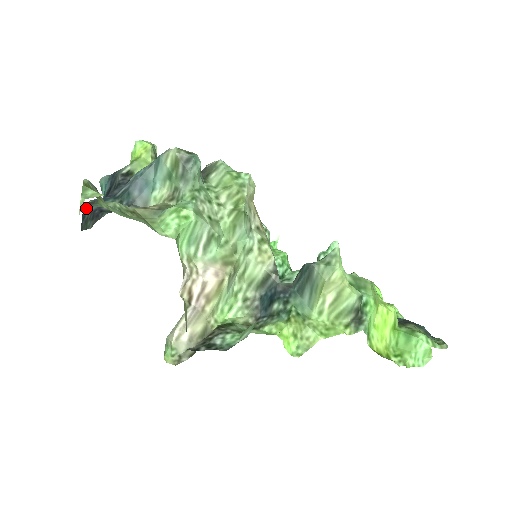
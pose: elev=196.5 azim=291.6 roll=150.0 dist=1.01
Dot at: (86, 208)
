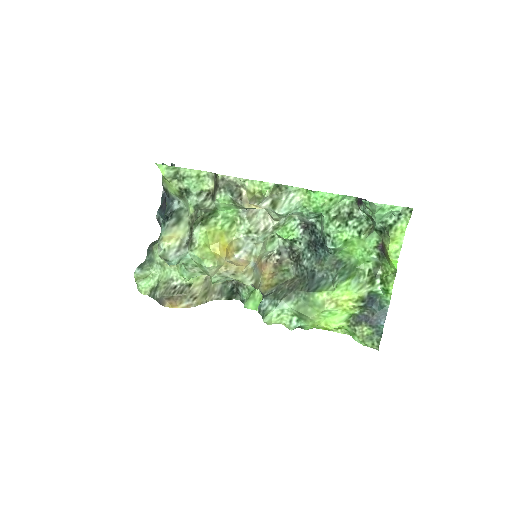
Dot at: occluded
